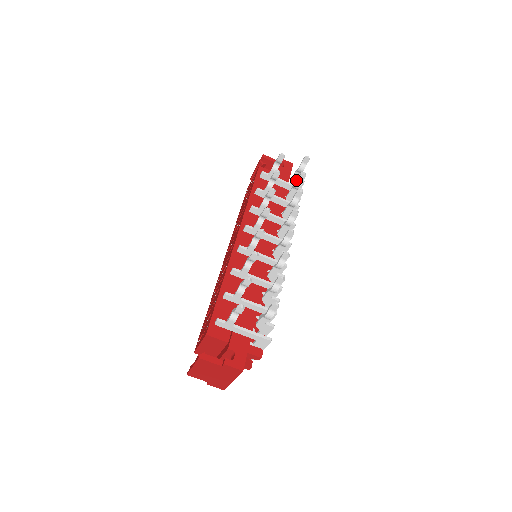
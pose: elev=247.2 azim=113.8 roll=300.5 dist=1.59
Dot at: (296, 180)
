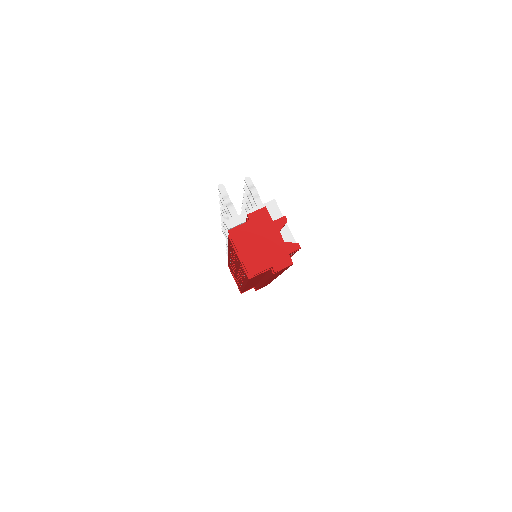
Dot at: occluded
